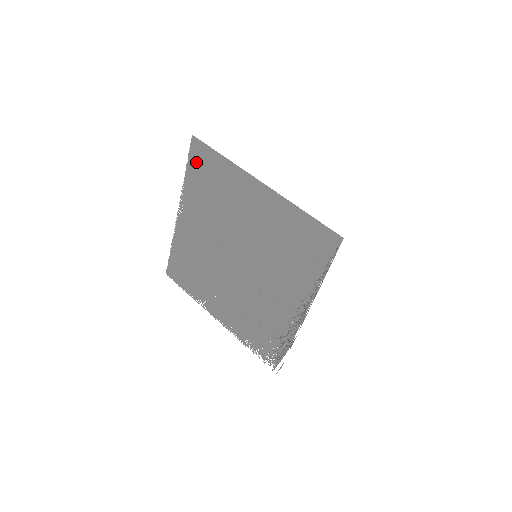
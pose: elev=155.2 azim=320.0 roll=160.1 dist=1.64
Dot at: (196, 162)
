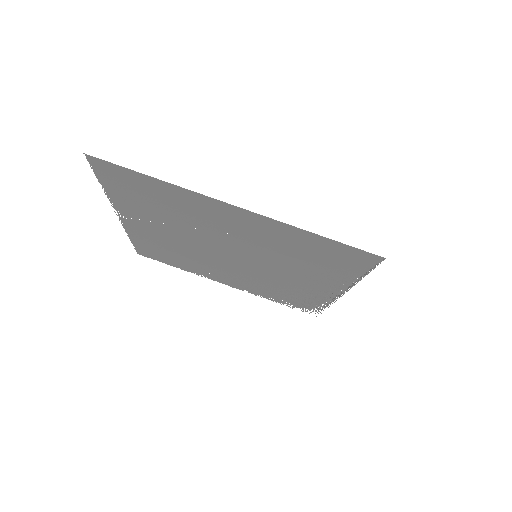
Dot at: (112, 179)
